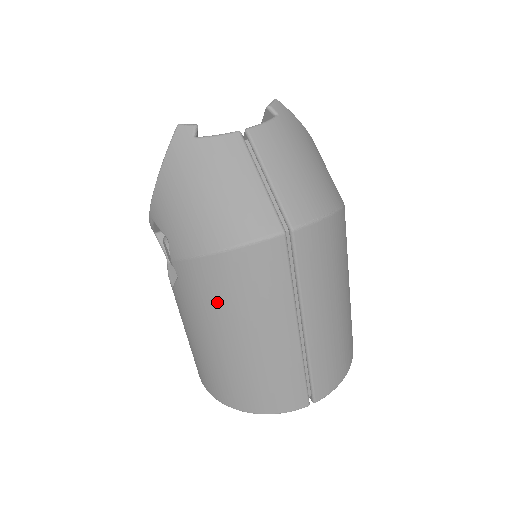
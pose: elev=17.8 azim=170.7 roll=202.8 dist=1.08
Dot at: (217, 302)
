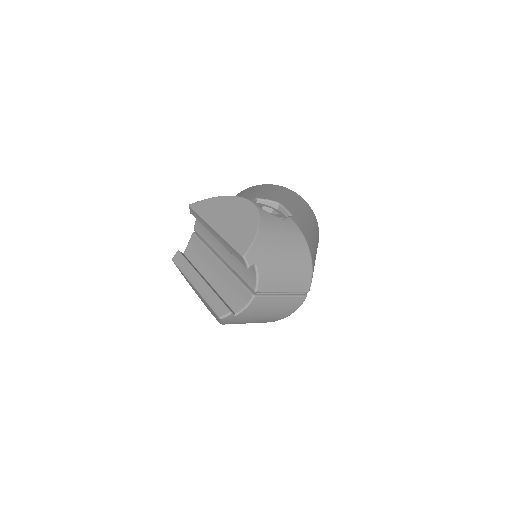
Dot at: occluded
